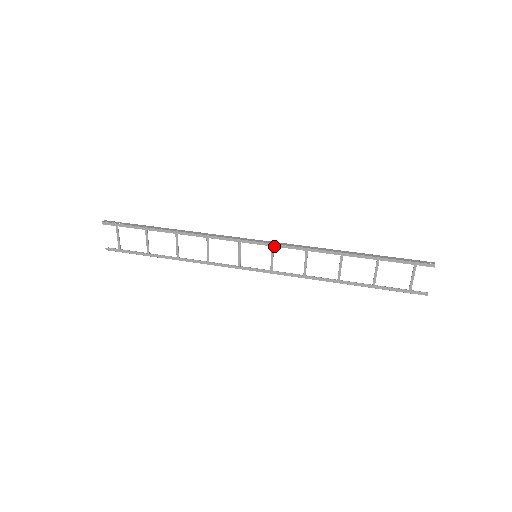
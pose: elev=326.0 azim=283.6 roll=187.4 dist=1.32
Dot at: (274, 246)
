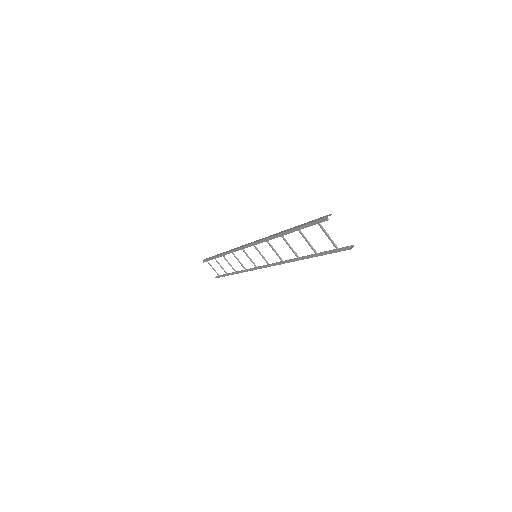
Dot at: (254, 245)
